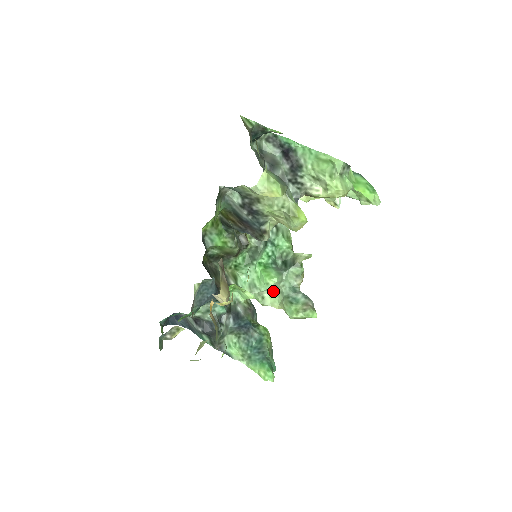
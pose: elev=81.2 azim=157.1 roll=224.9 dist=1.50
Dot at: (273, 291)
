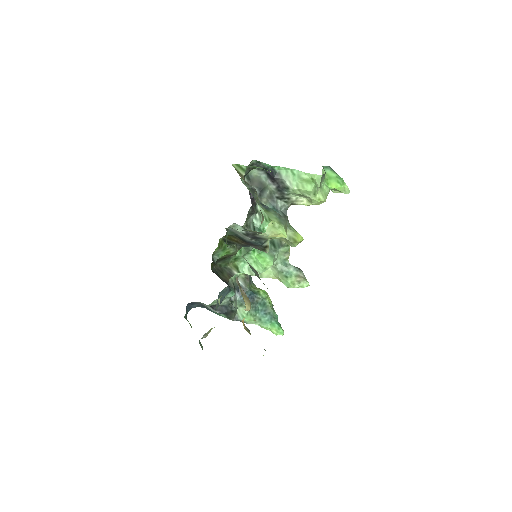
Dot at: occluded
